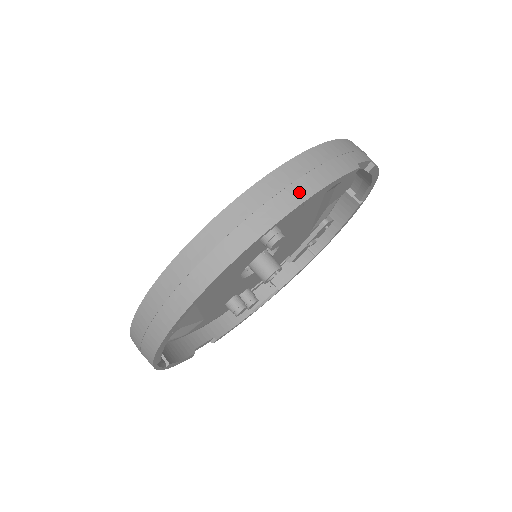
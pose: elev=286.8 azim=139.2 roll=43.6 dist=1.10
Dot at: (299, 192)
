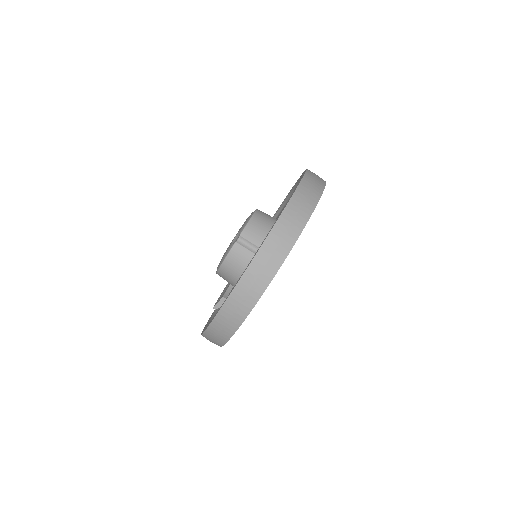
Dot at: (320, 185)
